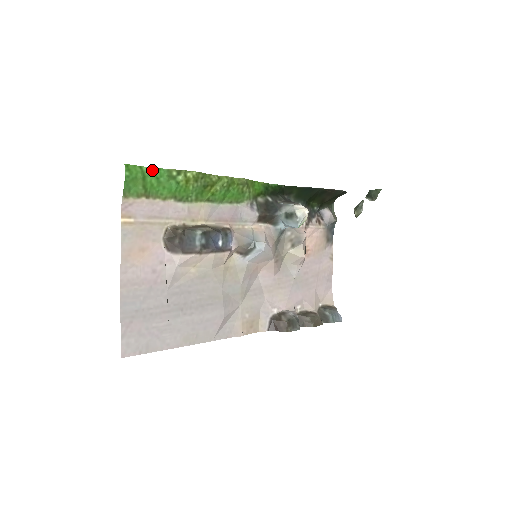
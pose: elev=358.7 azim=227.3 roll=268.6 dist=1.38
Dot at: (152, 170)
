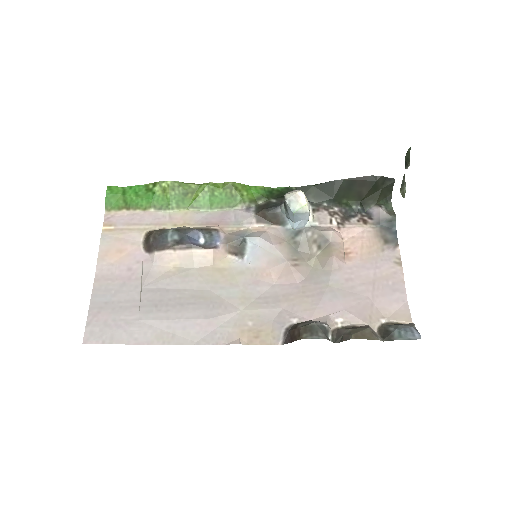
Dot at: (132, 188)
